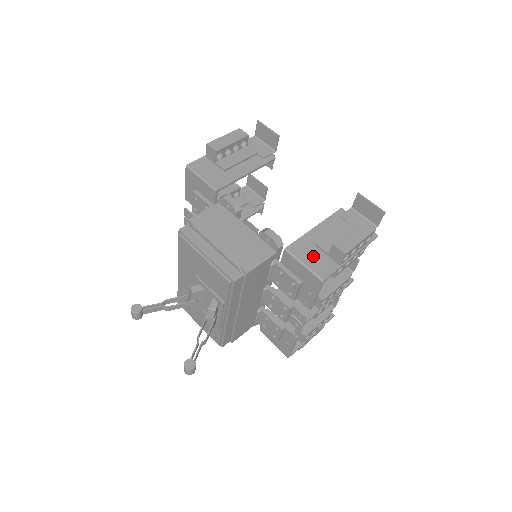
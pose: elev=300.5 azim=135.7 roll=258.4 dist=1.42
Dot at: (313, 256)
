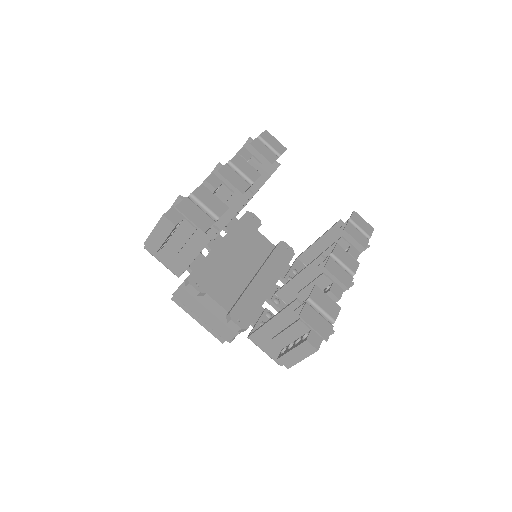
Dot at: (271, 347)
